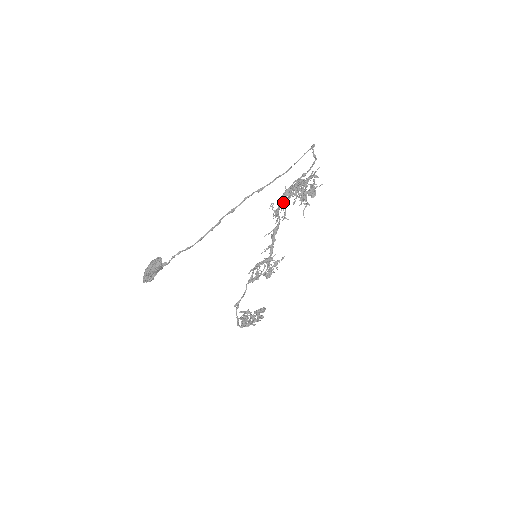
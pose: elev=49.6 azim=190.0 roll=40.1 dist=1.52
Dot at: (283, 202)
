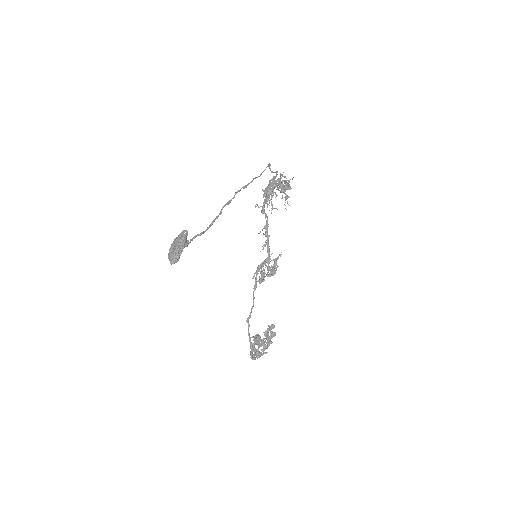
Dot at: (268, 194)
